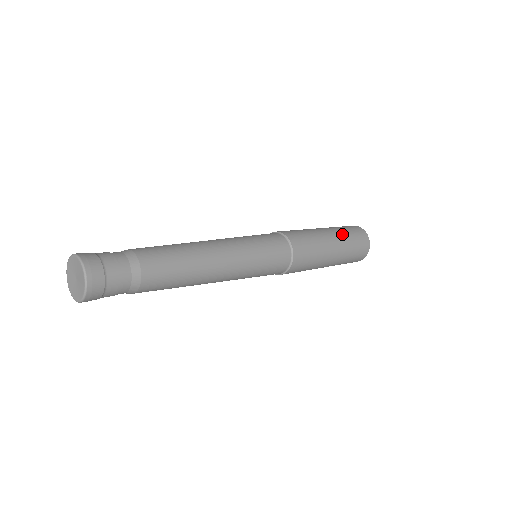
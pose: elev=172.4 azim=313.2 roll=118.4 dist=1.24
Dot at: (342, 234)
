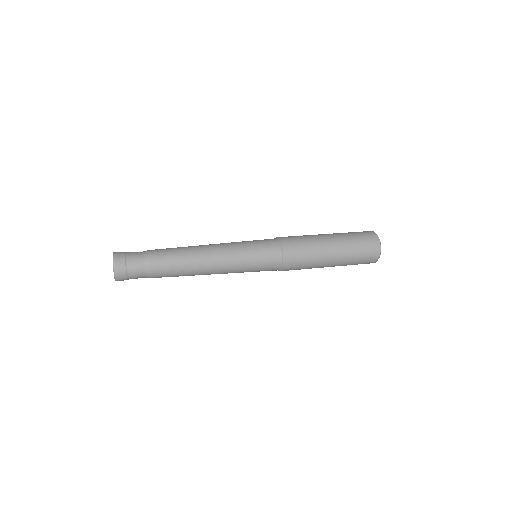
Dot at: (346, 241)
